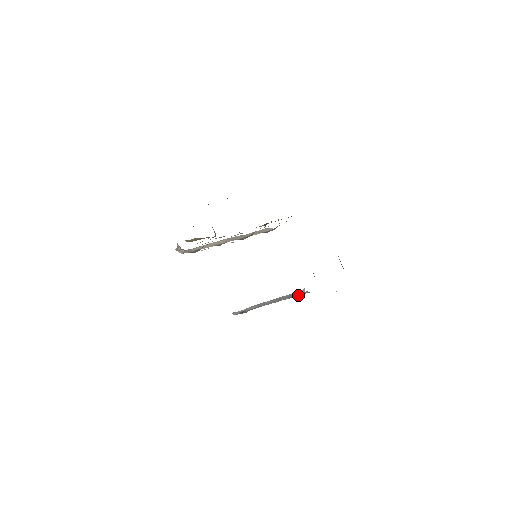
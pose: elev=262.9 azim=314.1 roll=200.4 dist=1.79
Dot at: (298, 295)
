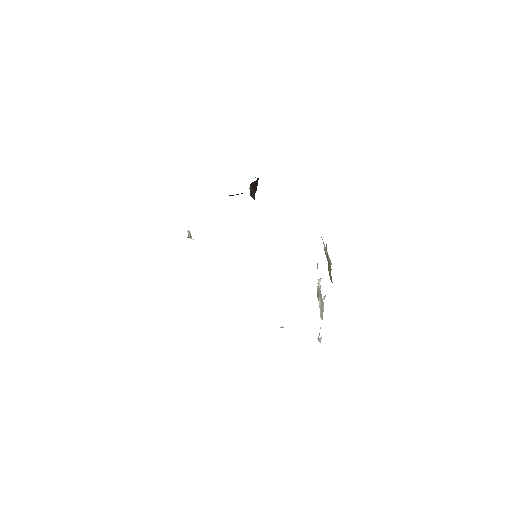
Dot at: occluded
